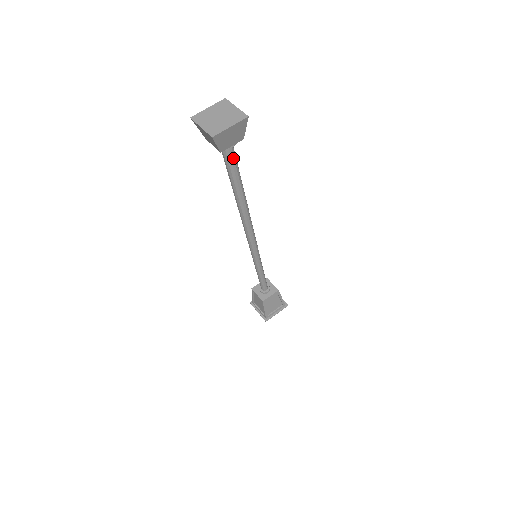
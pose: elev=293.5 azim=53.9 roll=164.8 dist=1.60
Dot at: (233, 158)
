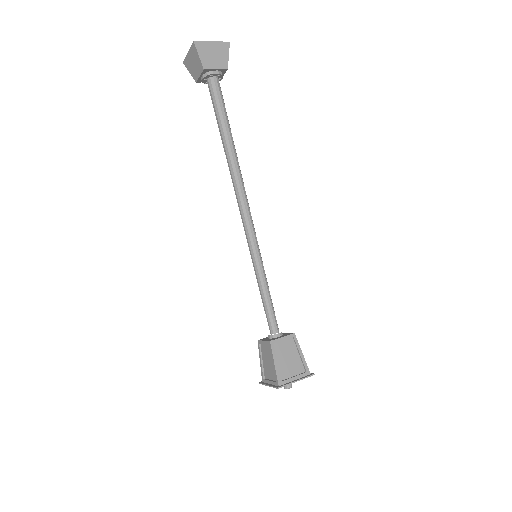
Dot at: (219, 92)
